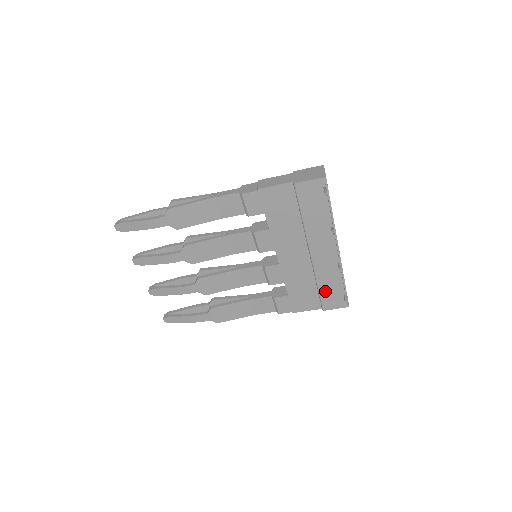
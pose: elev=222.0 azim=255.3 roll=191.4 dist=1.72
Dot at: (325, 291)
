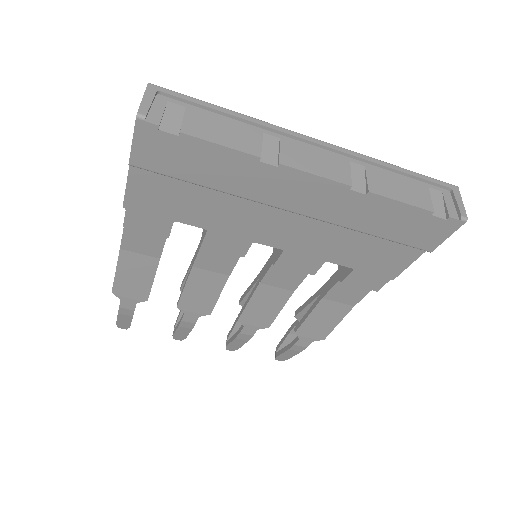
Dot at: (392, 232)
